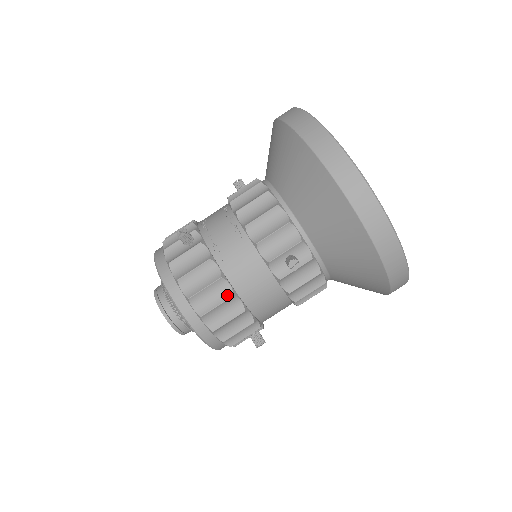
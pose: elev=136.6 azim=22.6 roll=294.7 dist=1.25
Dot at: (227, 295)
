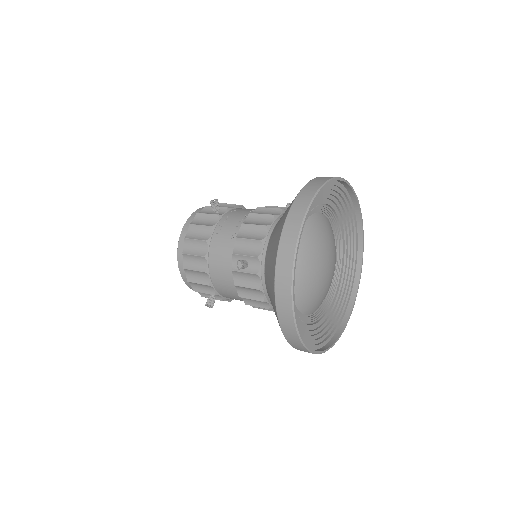
Dot at: (202, 254)
